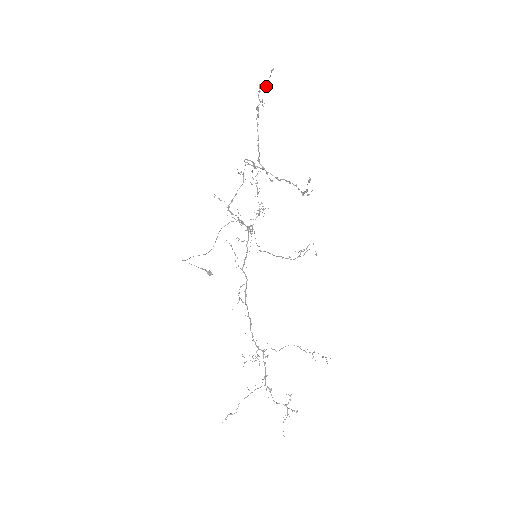
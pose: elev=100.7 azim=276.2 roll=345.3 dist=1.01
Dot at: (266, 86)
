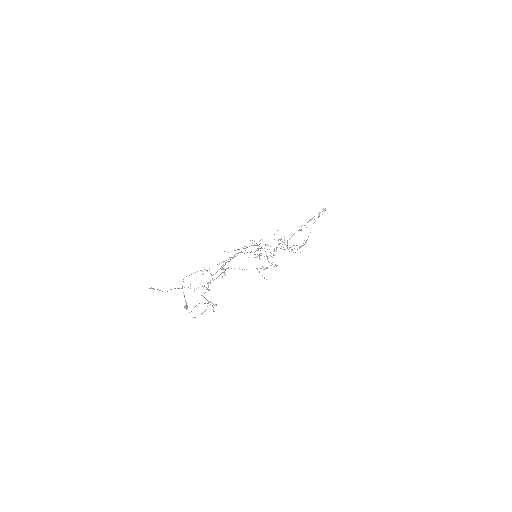
Dot at: (314, 219)
